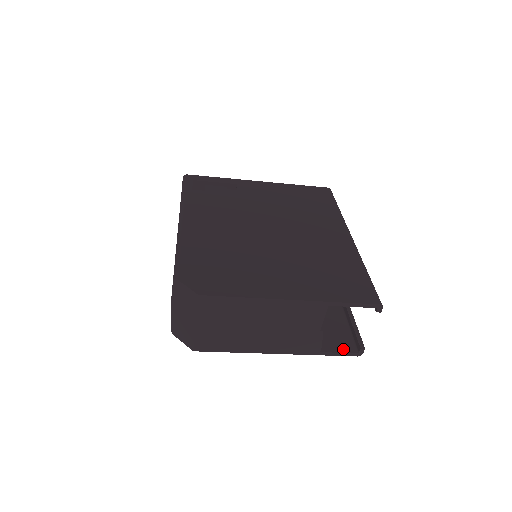
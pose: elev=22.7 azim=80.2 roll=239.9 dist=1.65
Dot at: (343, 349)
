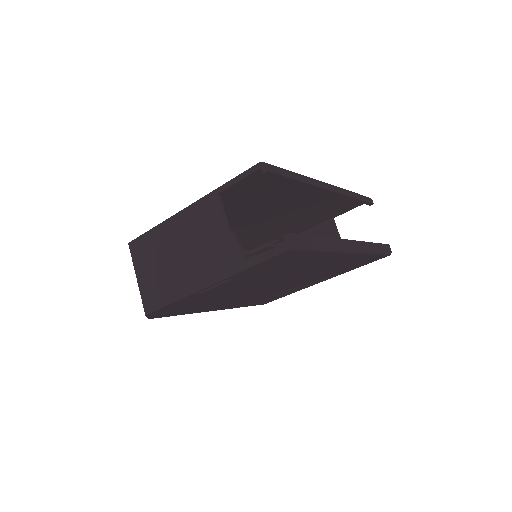
Dot at: occluded
